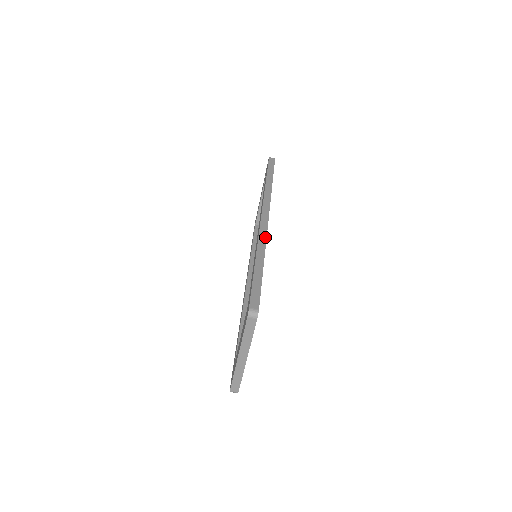
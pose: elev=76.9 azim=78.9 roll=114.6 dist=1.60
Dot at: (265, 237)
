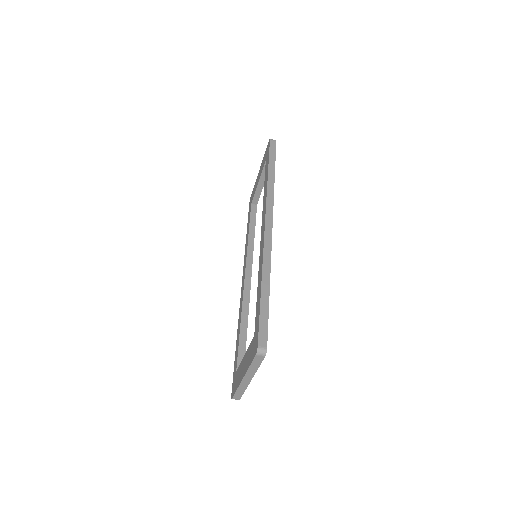
Dot at: (270, 253)
